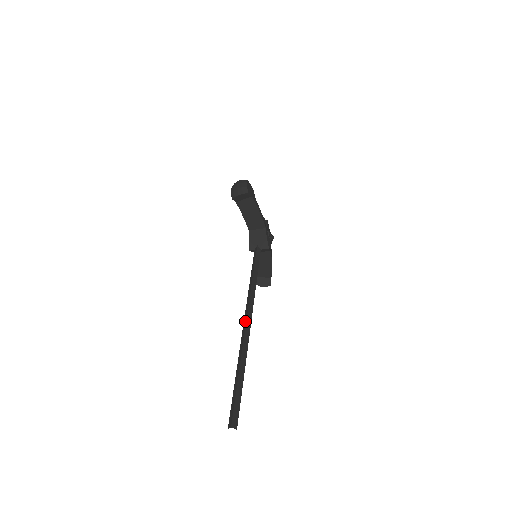
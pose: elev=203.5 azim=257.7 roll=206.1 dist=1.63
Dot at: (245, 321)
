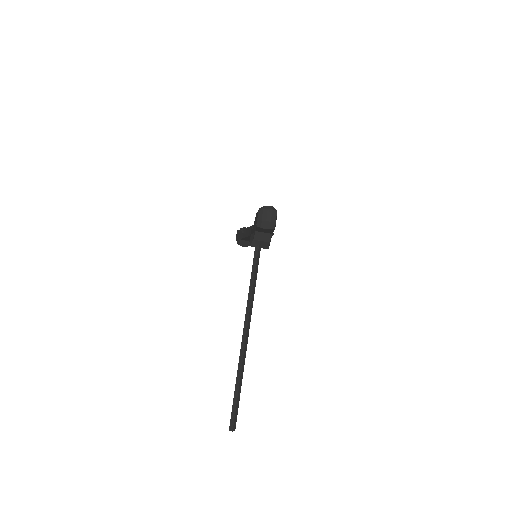
Dot at: (245, 337)
